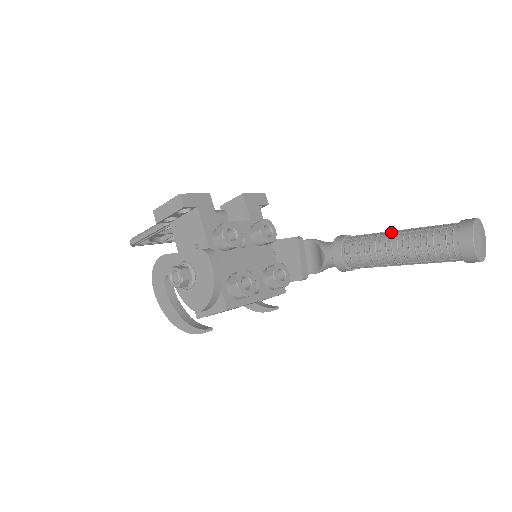
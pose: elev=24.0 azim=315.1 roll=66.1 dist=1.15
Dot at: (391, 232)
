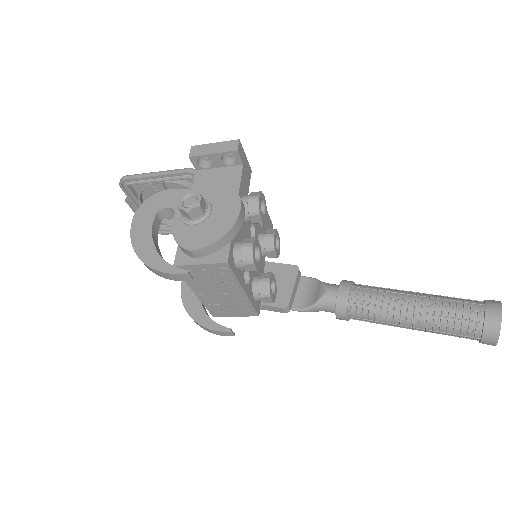
Dot at: (407, 291)
